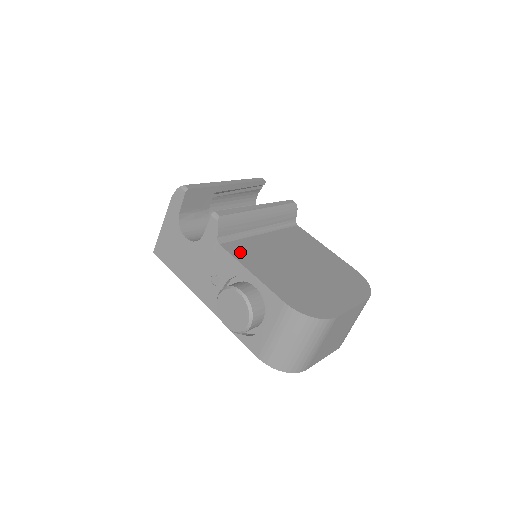
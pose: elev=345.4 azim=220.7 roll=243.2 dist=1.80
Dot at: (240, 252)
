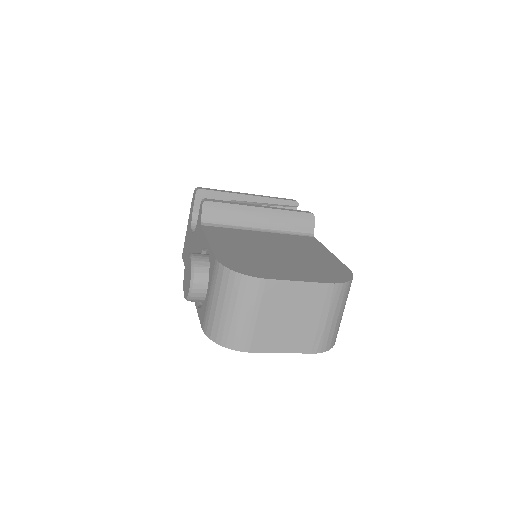
Dot at: (215, 232)
